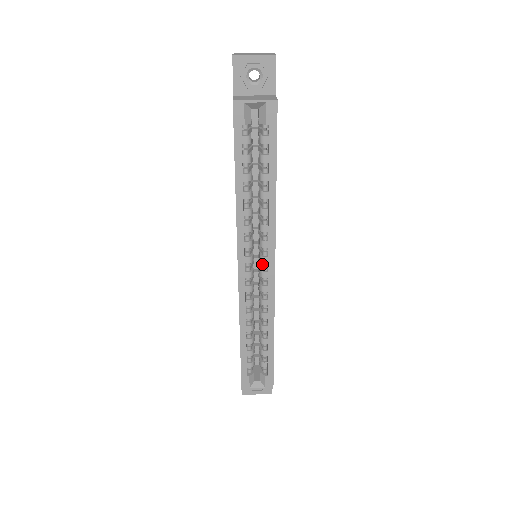
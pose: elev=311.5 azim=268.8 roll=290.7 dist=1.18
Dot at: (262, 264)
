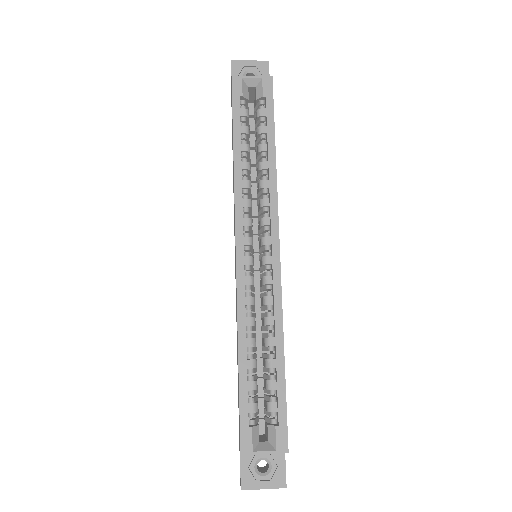
Dot at: (264, 249)
